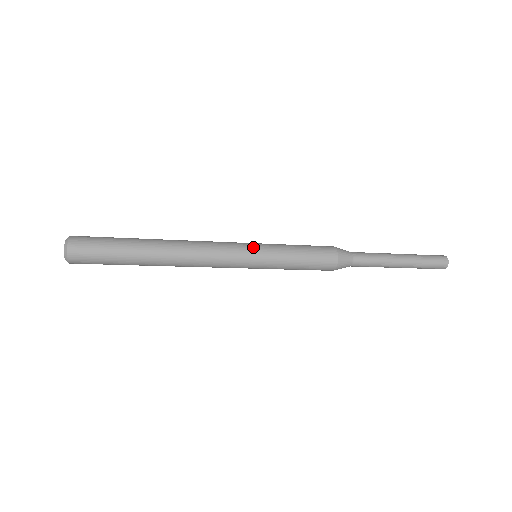
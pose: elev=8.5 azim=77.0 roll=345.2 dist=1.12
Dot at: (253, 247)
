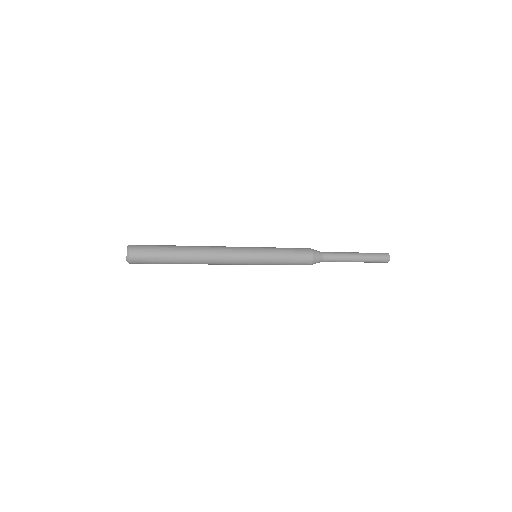
Dot at: (254, 249)
